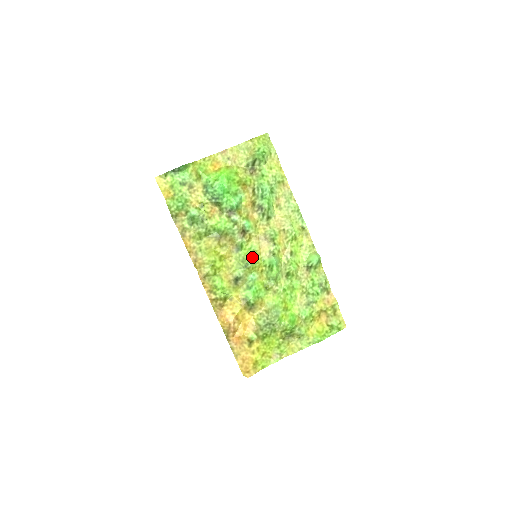
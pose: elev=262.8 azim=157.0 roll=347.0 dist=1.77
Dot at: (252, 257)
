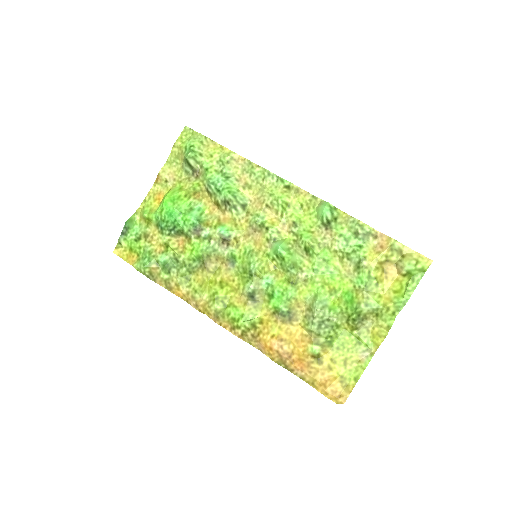
Dot at: (250, 260)
